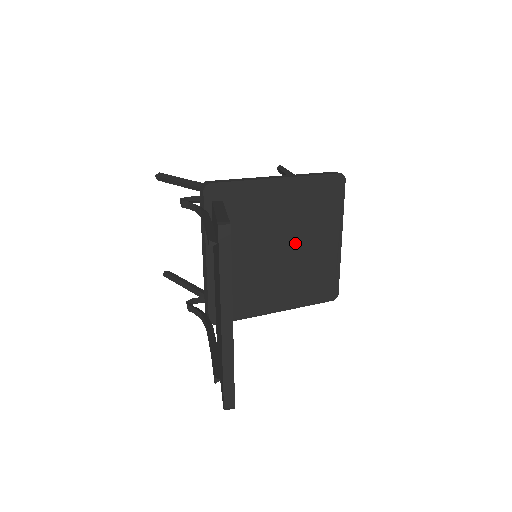
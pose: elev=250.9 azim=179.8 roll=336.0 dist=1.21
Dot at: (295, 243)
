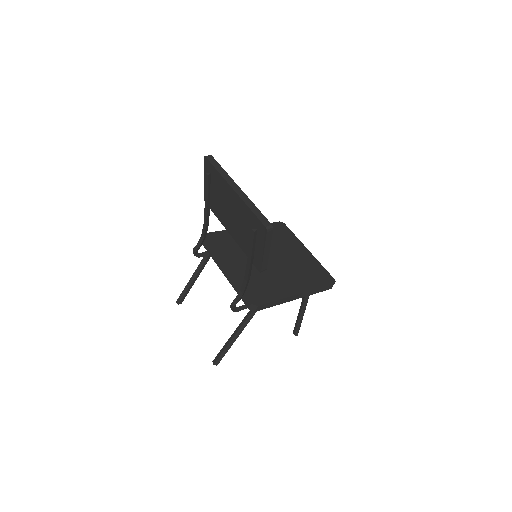
Dot at: (279, 255)
